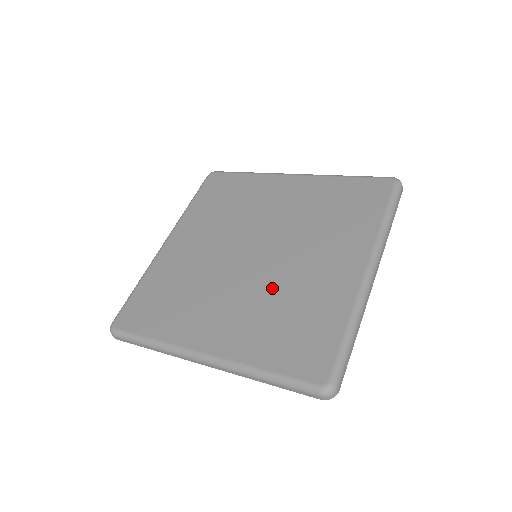
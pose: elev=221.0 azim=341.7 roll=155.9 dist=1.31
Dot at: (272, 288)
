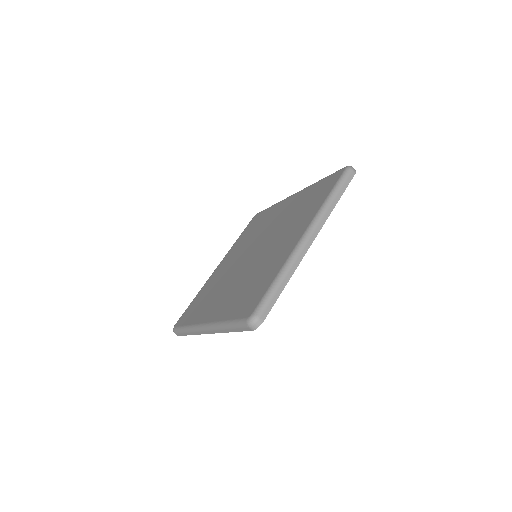
Dot at: (251, 270)
